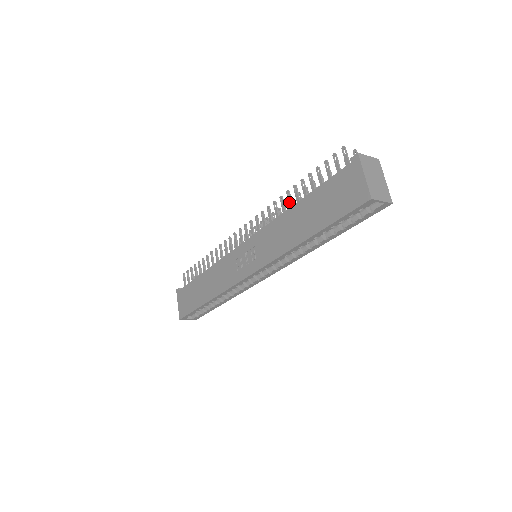
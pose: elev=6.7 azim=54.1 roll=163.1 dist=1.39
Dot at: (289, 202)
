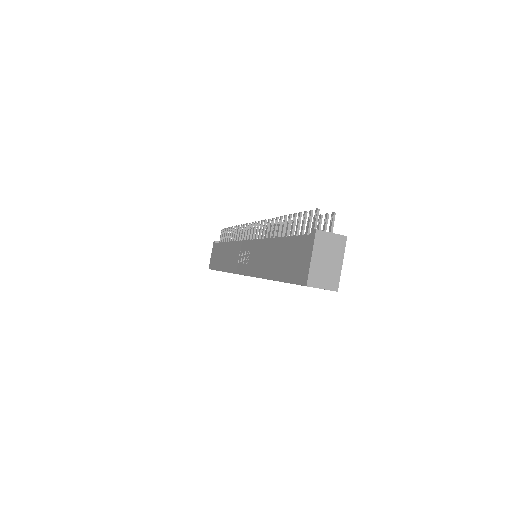
Dot at: (278, 229)
